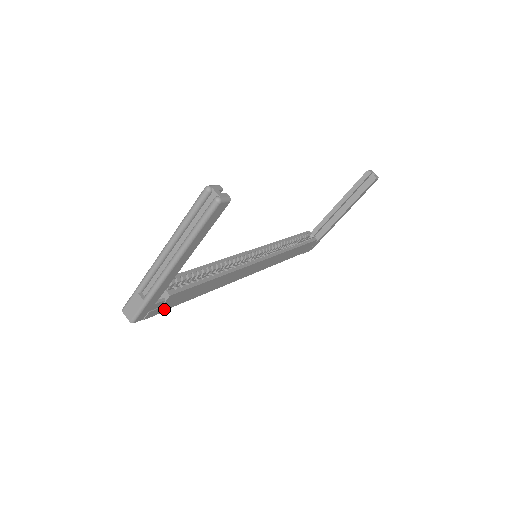
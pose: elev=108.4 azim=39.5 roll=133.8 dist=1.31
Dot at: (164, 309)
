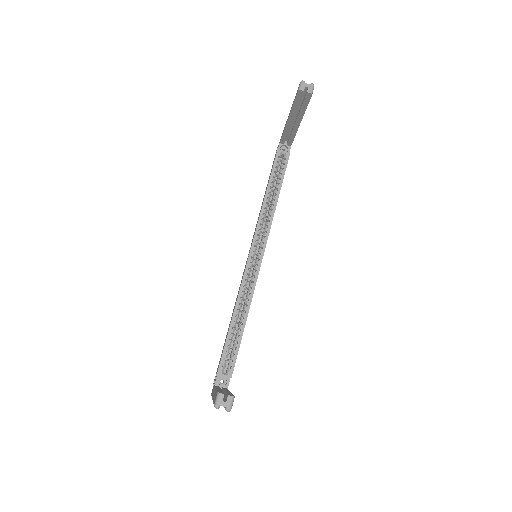
Dot at: occluded
